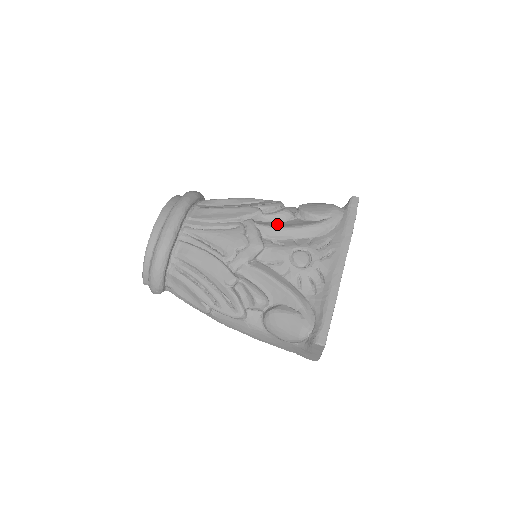
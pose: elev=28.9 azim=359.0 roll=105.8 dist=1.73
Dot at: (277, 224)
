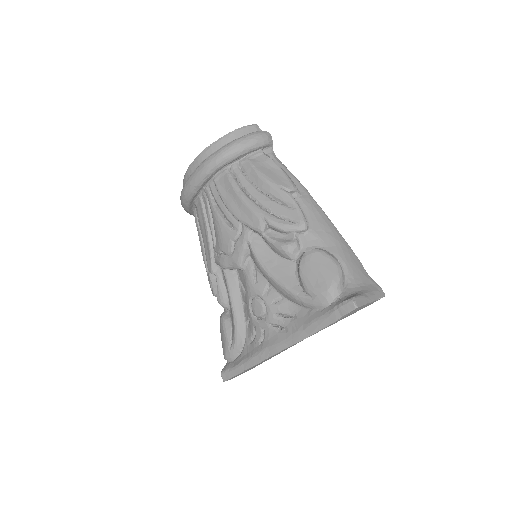
Dot at: (267, 256)
